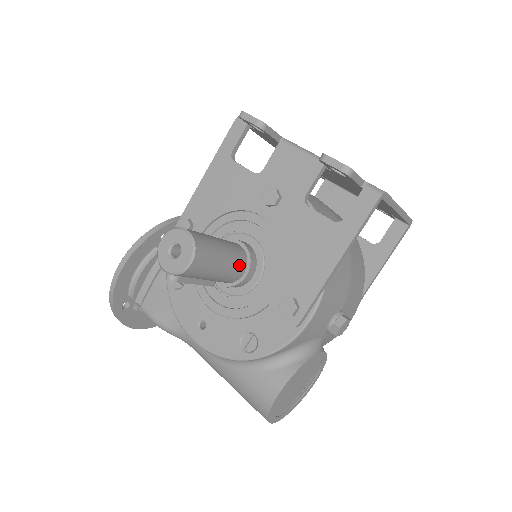
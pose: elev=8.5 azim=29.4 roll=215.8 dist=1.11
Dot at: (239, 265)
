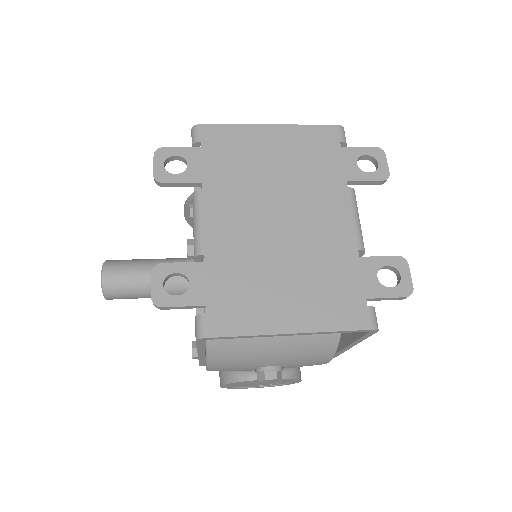
Dot at: (175, 293)
